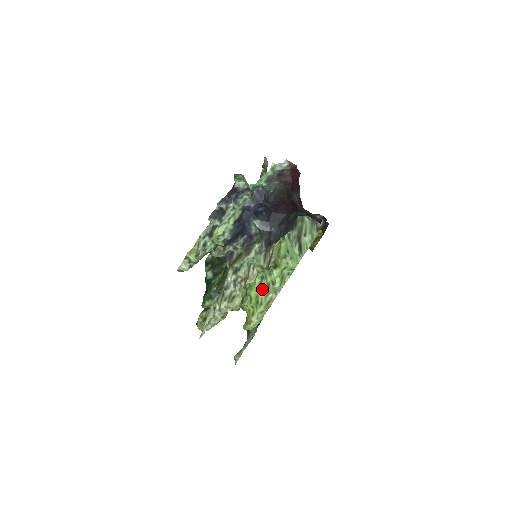
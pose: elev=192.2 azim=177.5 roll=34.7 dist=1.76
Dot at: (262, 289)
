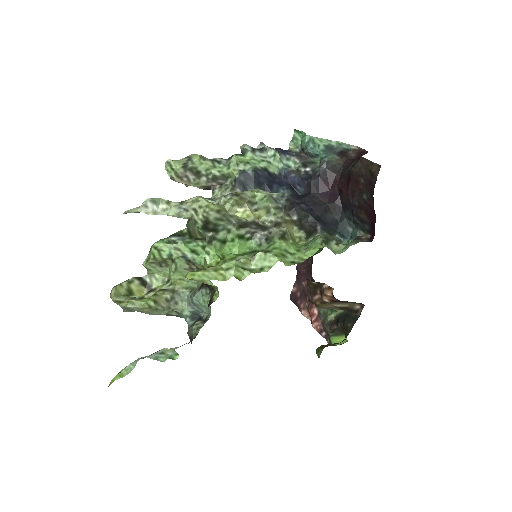
Dot at: (246, 254)
